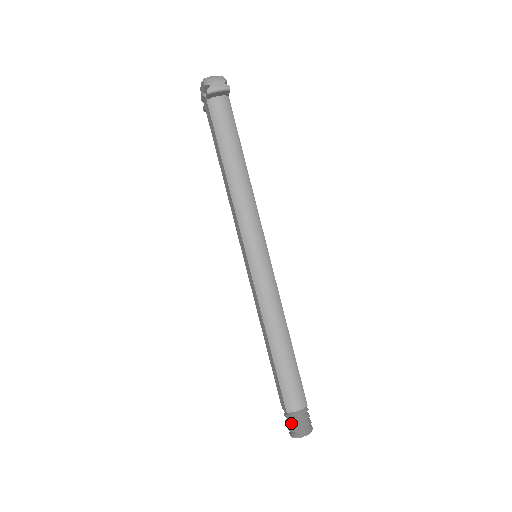
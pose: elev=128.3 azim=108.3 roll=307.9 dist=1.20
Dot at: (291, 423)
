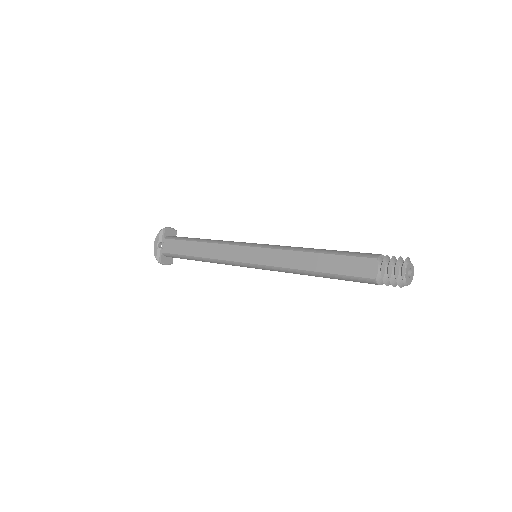
Dot at: occluded
